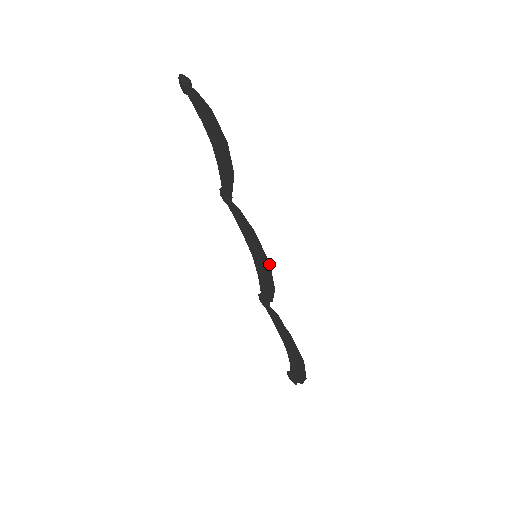
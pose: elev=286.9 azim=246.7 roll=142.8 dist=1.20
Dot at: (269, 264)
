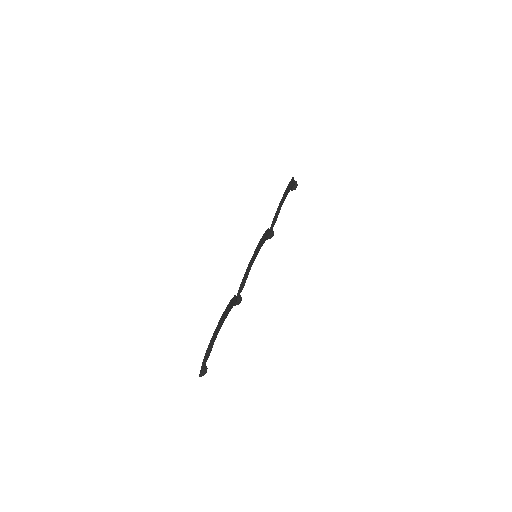
Dot at: (257, 246)
